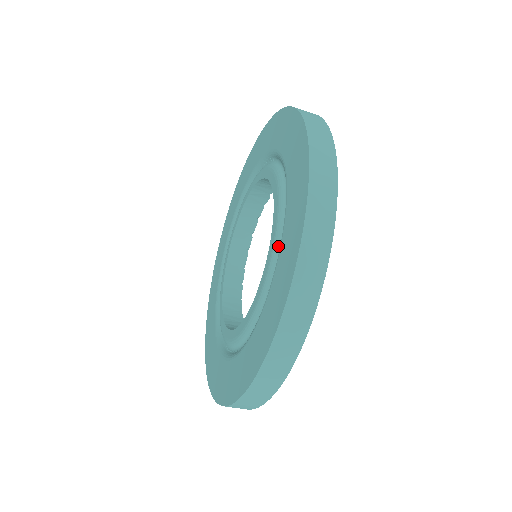
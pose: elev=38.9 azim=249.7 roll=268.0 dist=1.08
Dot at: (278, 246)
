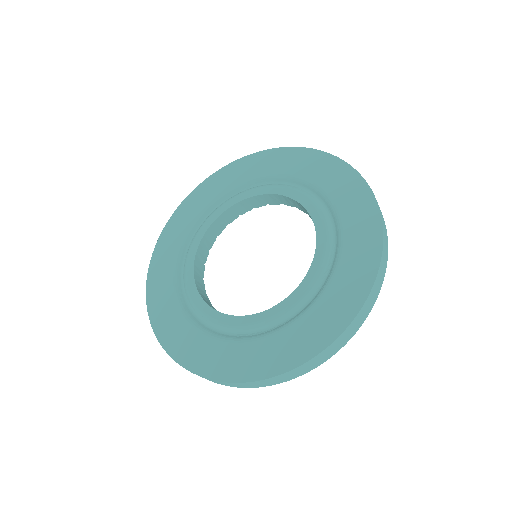
Dot at: (330, 230)
